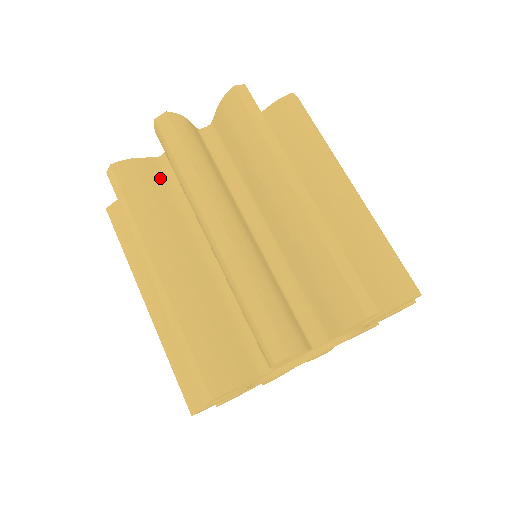
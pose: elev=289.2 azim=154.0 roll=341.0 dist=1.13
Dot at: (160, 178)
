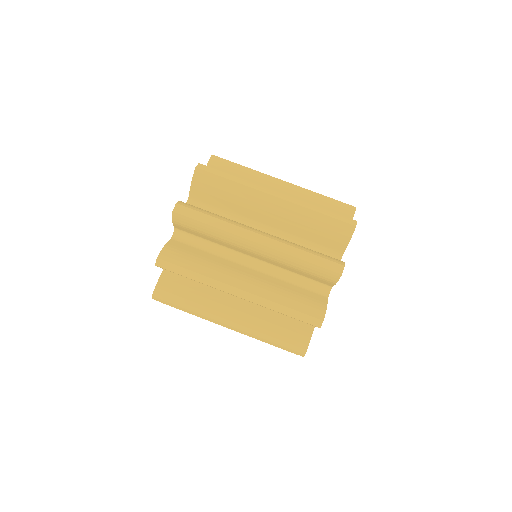
Dot at: (186, 247)
